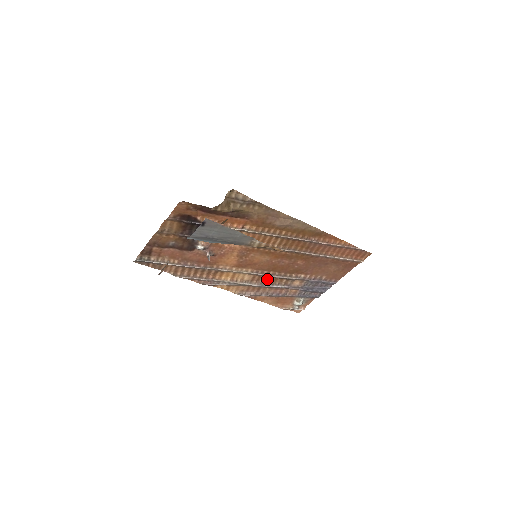
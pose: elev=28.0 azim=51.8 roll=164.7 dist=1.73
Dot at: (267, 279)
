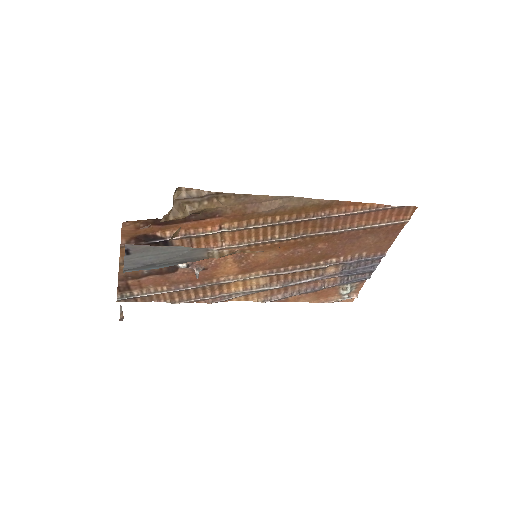
Dot at: (290, 276)
